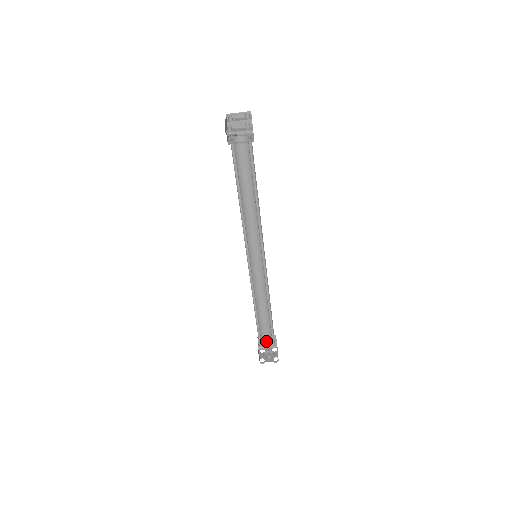
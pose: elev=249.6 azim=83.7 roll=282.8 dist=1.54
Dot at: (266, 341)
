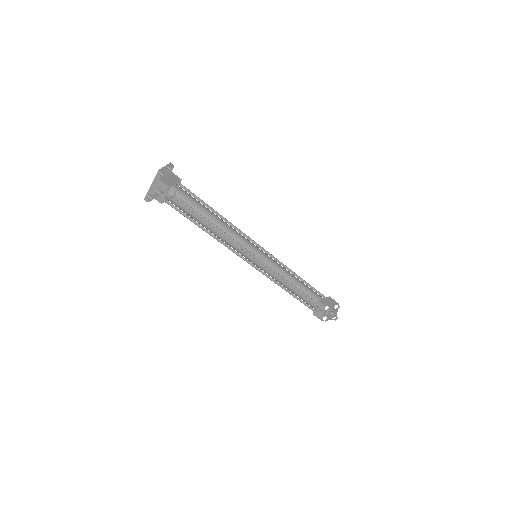
Dot at: (325, 301)
